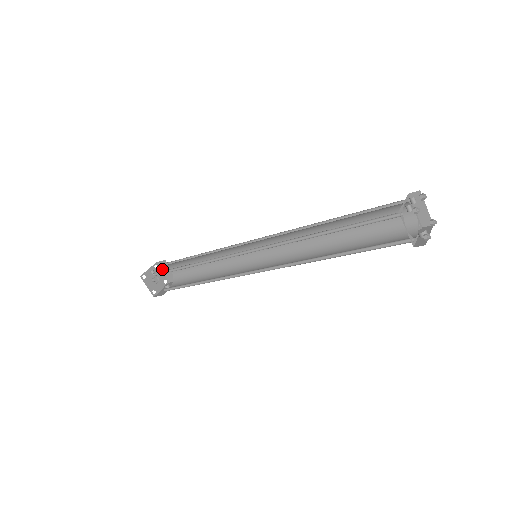
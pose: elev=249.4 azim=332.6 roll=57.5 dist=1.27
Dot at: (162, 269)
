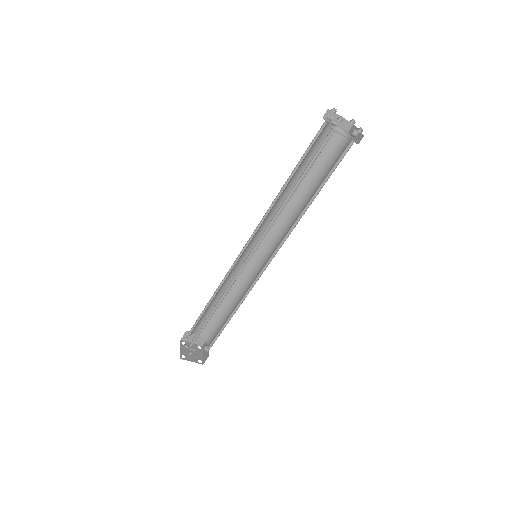
Dot at: (189, 341)
